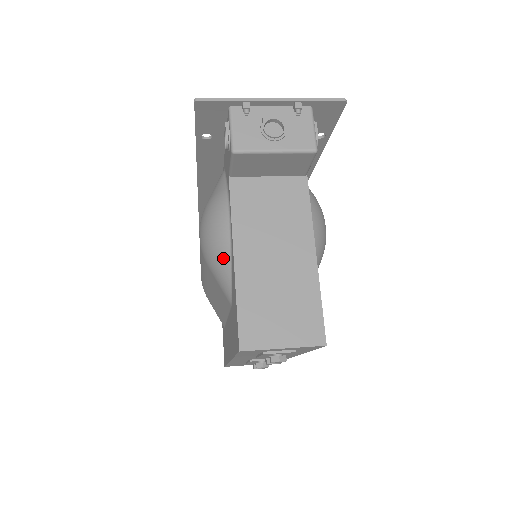
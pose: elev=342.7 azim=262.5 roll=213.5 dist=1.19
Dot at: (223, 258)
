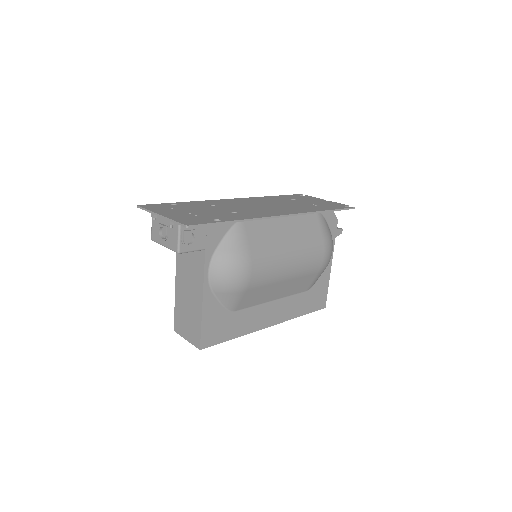
Dot at: occluded
